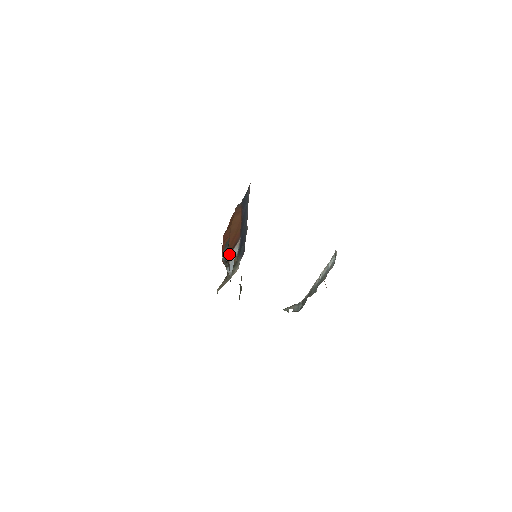
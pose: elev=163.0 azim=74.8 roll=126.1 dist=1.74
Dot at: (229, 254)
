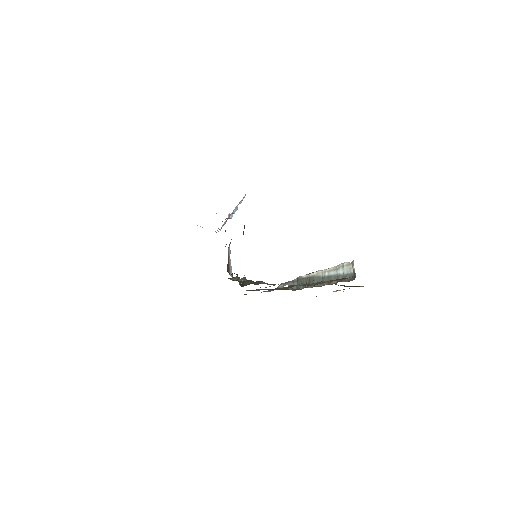
Dot at: occluded
